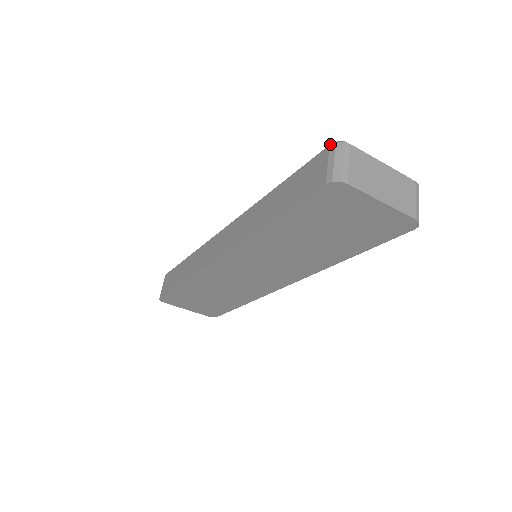
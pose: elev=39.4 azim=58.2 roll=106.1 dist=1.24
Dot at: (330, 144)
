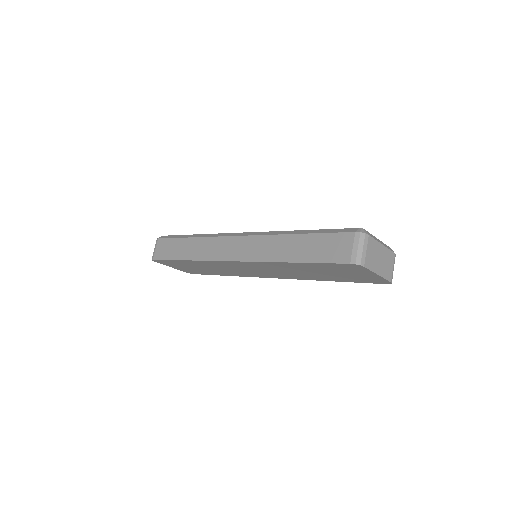
Dot at: (356, 232)
